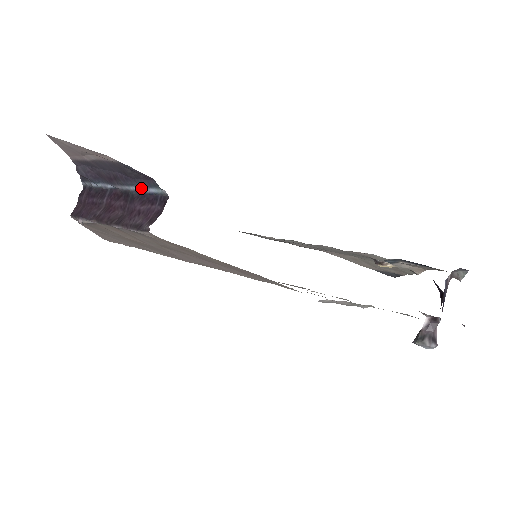
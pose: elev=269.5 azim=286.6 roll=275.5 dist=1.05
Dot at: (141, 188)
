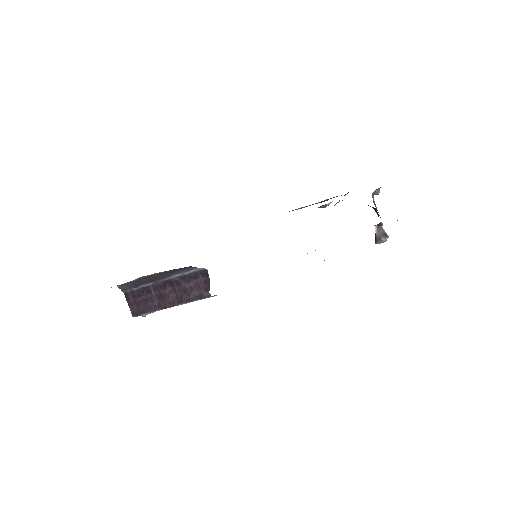
Dot at: (181, 274)
